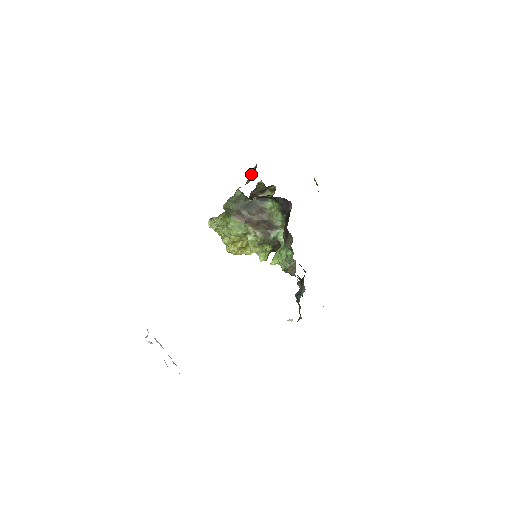
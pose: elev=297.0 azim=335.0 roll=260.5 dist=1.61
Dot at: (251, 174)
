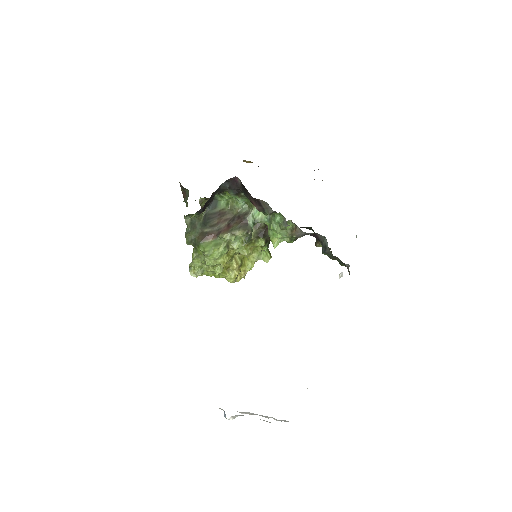
Dot at: (184, 196)
